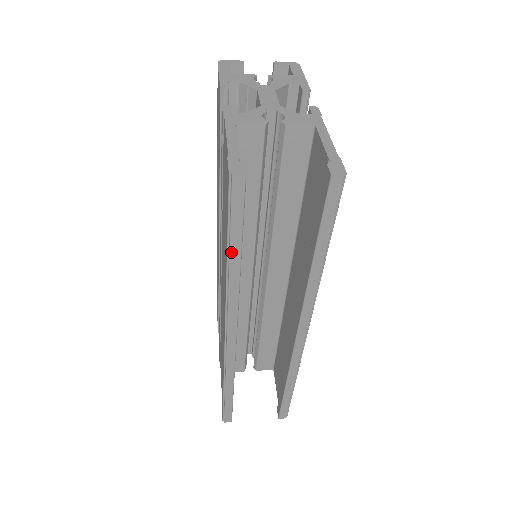
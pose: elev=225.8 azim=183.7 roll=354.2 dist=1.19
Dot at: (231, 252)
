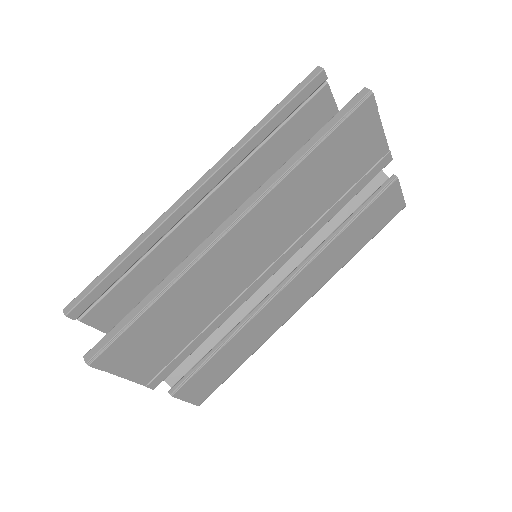
Dot at: (269, 114)
